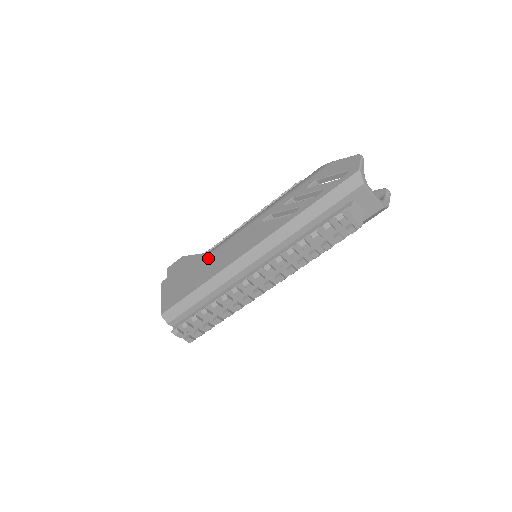
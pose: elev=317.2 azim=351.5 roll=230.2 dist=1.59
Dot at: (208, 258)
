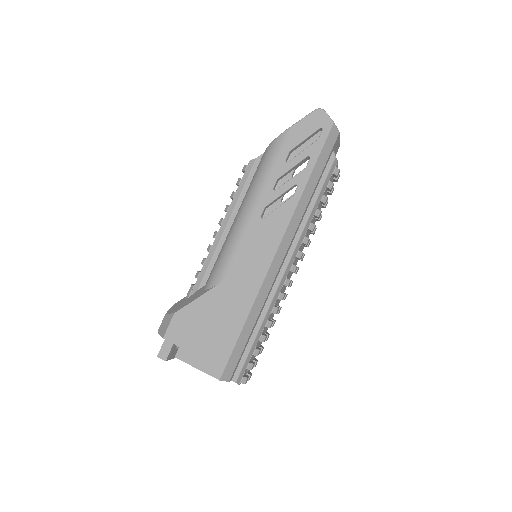
Dot at: (223, 291)
